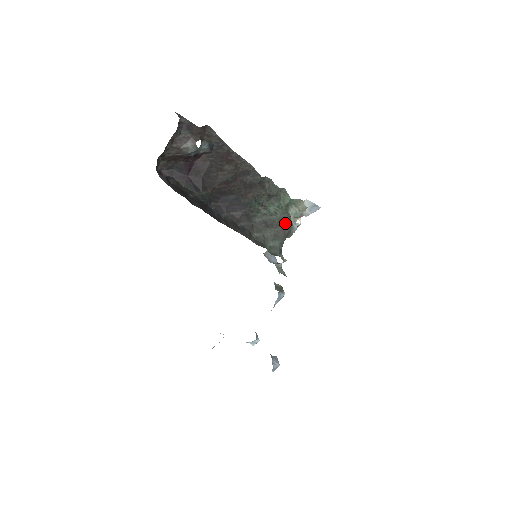
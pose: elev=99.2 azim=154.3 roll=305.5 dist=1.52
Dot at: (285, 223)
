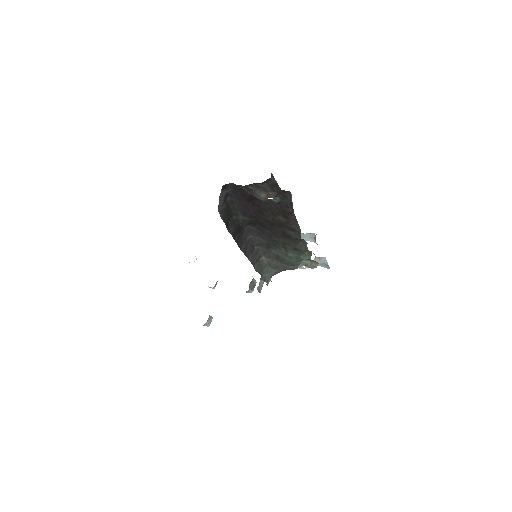
Dot at: (292, 265)
